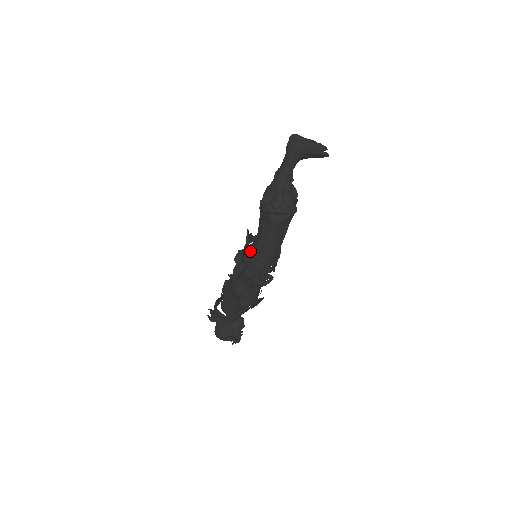
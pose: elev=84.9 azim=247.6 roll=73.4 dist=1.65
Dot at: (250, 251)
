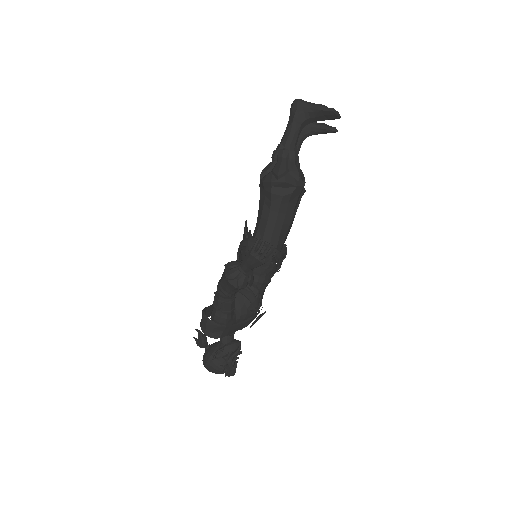
Dot at: (248, 239)
